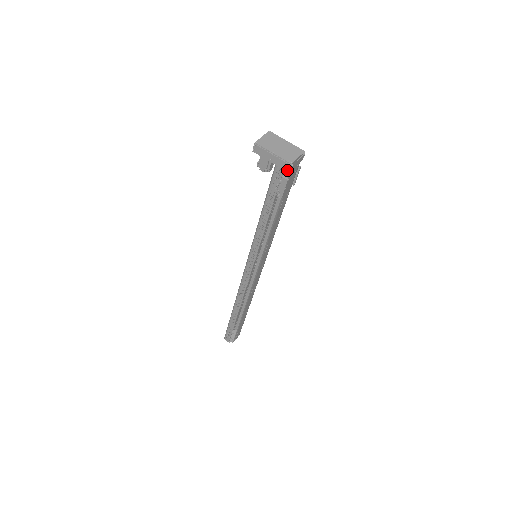
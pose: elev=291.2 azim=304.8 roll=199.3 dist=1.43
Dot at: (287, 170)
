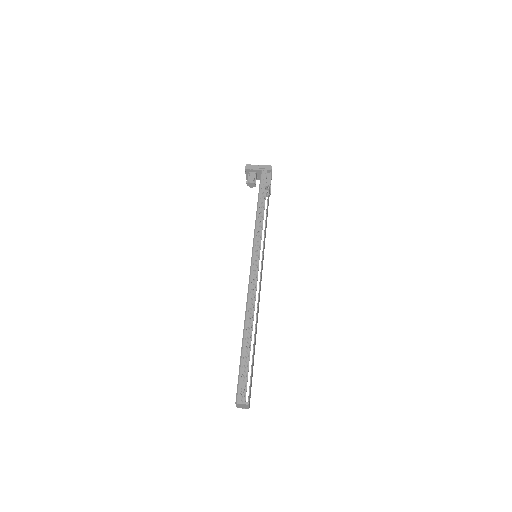
Dot at: (269, 169)
